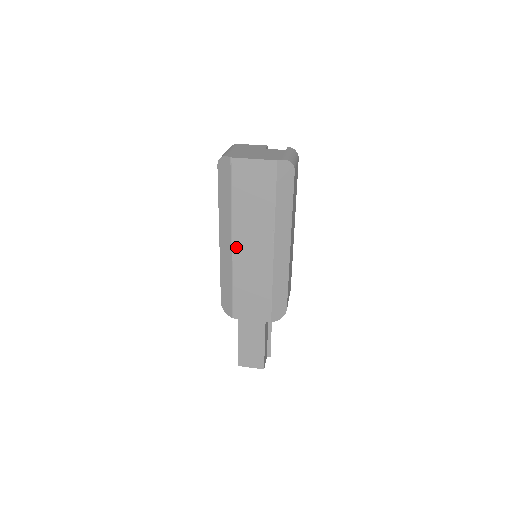
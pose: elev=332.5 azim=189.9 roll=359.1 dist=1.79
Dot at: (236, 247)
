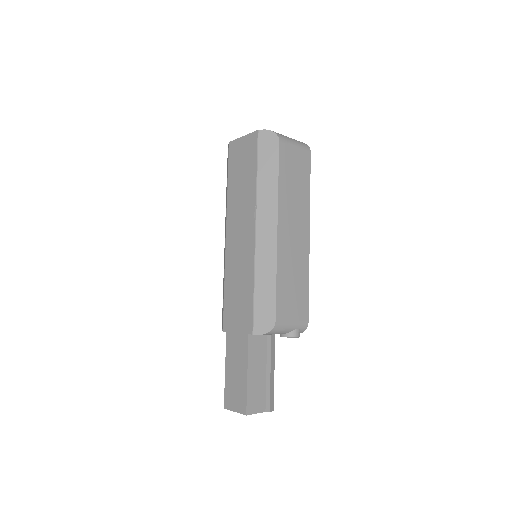
Dot at: (229, 236)
